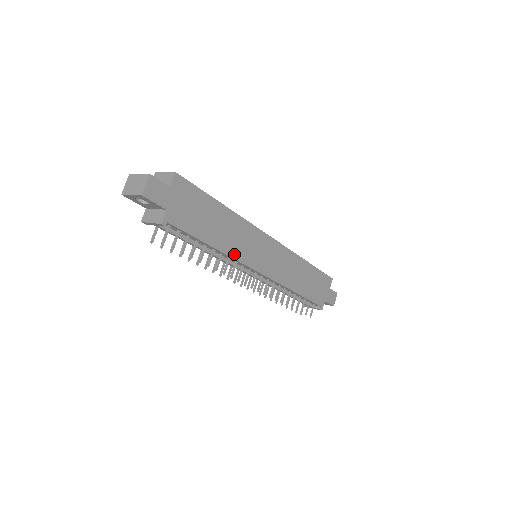
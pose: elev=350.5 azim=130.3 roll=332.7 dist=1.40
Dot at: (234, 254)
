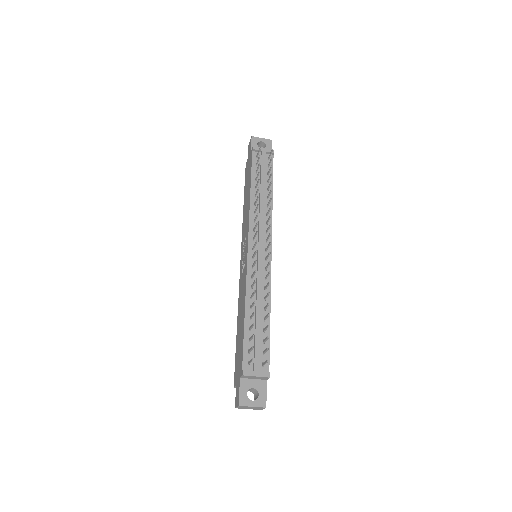
Dot at: (271, 216)
